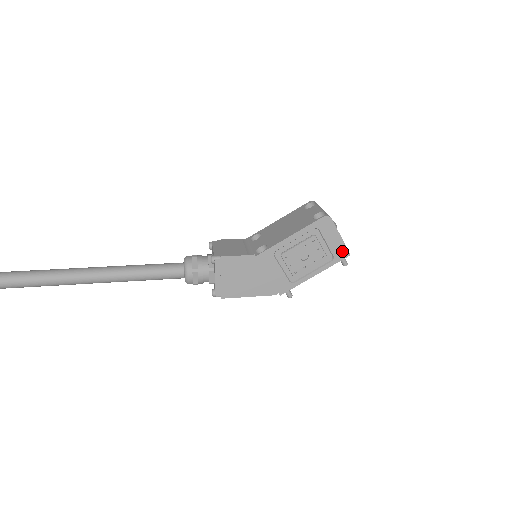
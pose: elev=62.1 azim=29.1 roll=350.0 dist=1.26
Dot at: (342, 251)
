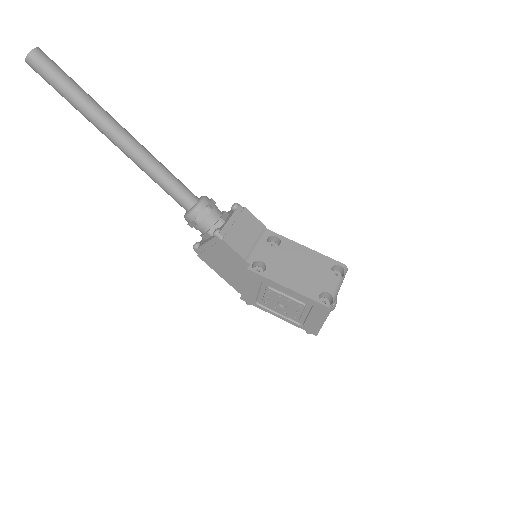
Dot at: (314, 329)
